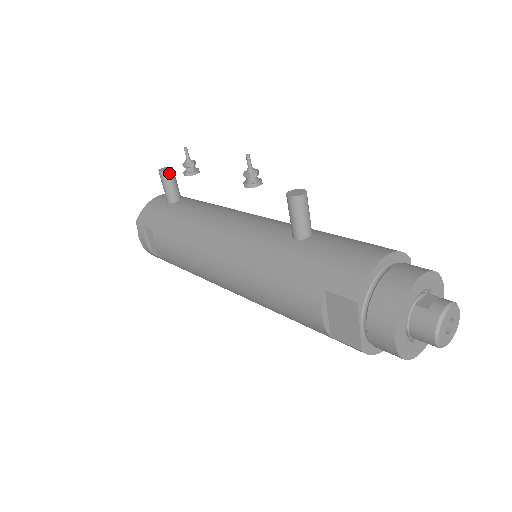
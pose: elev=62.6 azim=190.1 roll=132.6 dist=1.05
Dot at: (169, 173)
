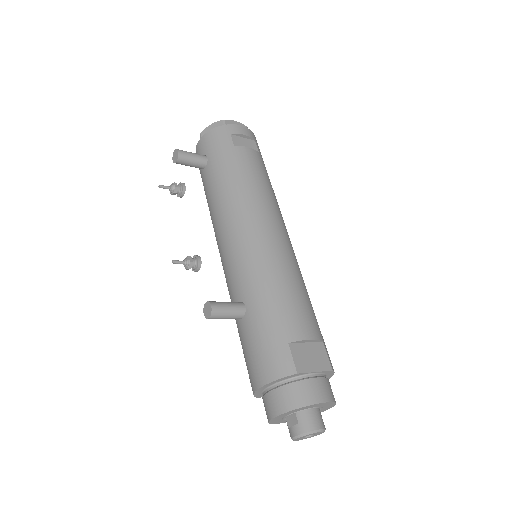
Dot at: (179, 162)
